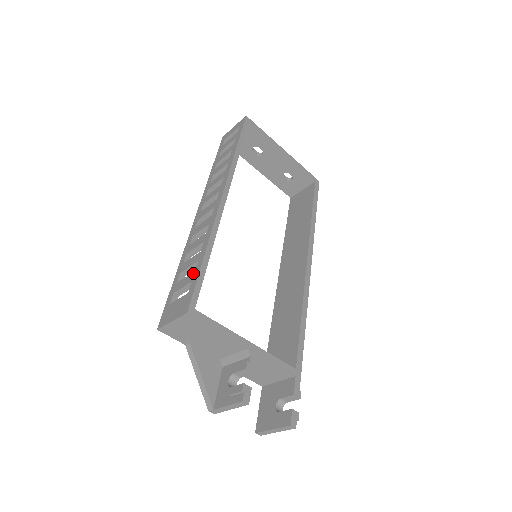
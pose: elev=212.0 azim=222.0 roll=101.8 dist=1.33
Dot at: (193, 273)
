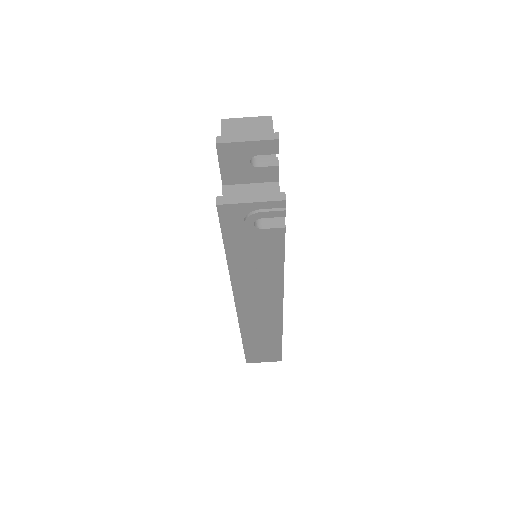
Dot at: occluded
